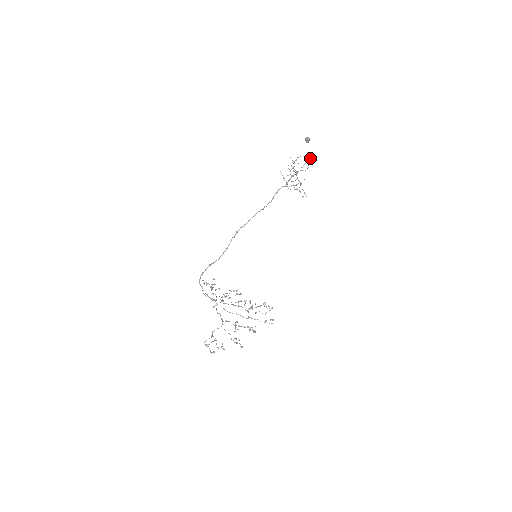
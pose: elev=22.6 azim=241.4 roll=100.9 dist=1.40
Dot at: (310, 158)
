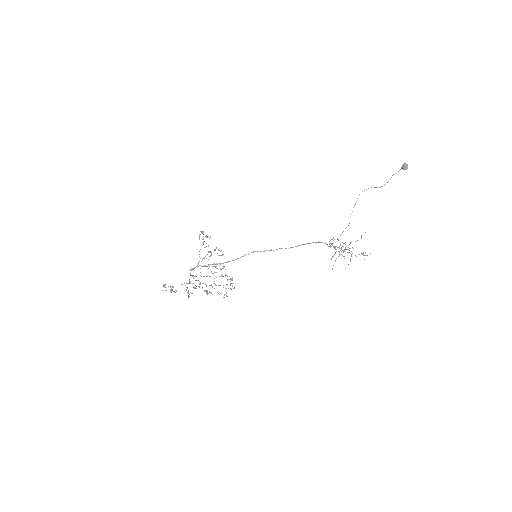
Dot at: occluded
